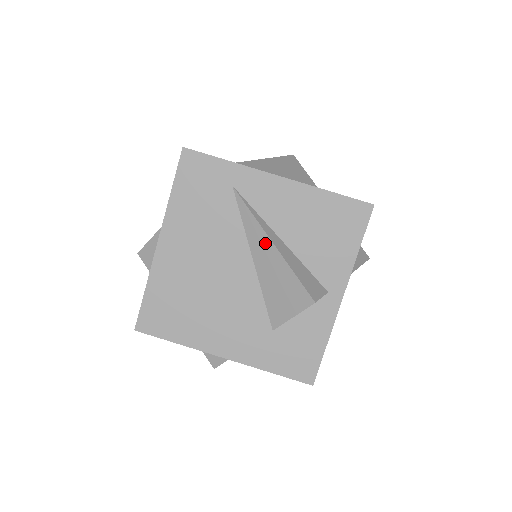
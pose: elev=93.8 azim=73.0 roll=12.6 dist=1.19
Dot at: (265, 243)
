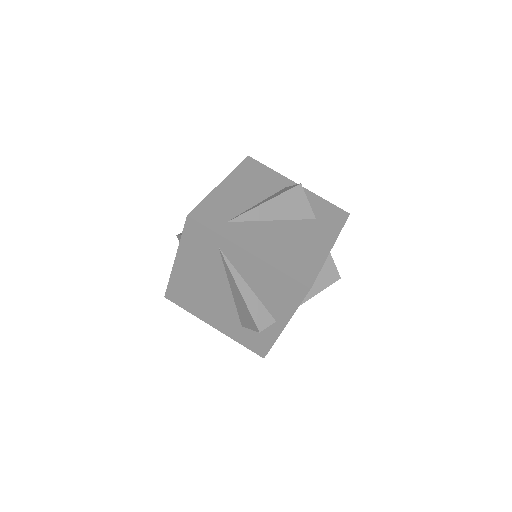
Dot at: (236, 287)
